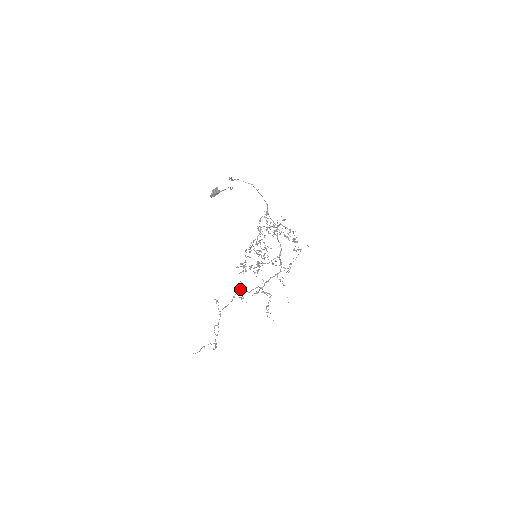
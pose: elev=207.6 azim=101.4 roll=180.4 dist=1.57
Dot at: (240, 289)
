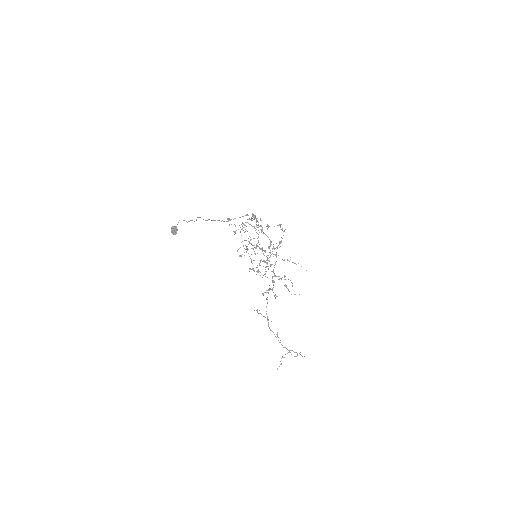
Dot at: (269, 290)
